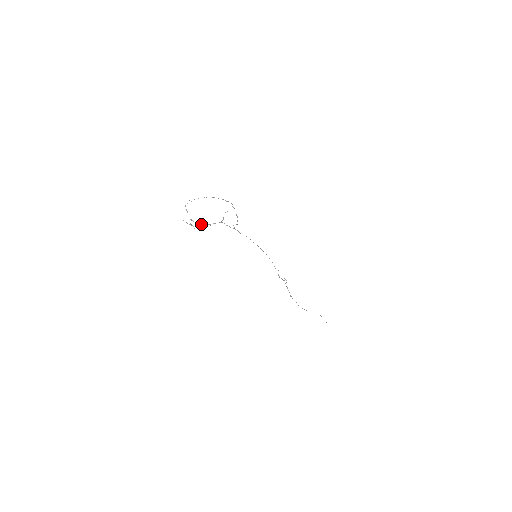
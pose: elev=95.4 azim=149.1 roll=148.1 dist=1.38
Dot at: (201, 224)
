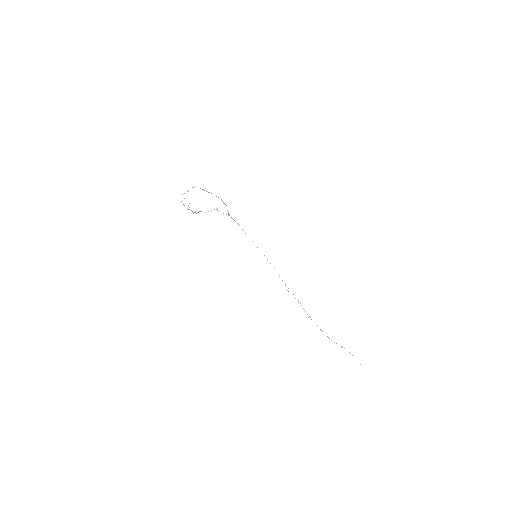
Dot at: (198, 212)
